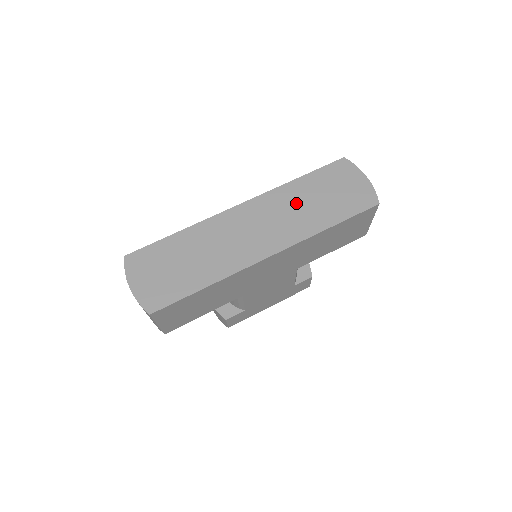
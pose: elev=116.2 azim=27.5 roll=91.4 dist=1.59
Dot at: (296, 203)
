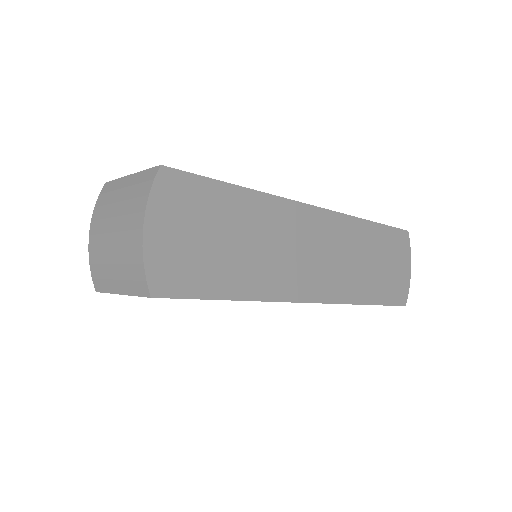
Dot at: (359, 252)
